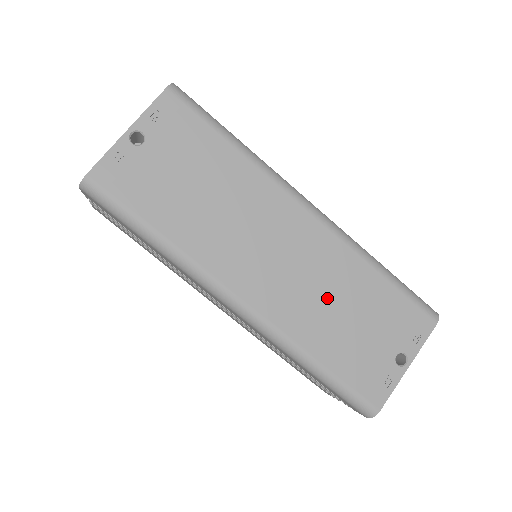
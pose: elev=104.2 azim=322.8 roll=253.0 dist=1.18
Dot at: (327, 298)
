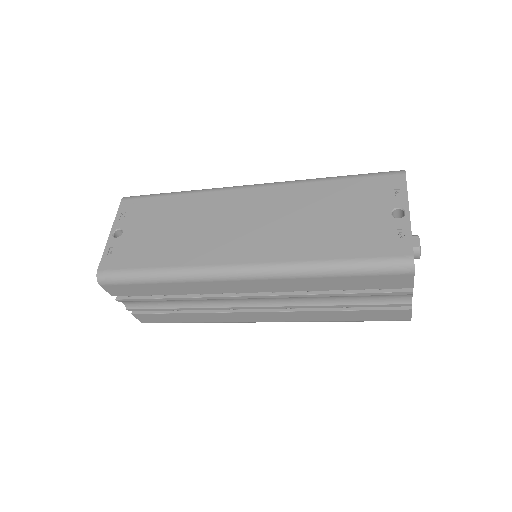
Dot at: (302, 220)
